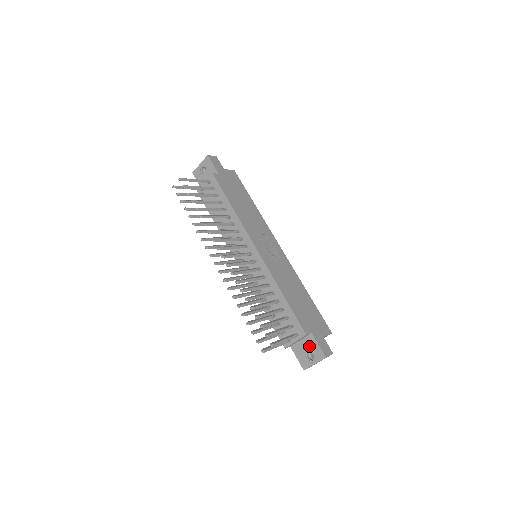
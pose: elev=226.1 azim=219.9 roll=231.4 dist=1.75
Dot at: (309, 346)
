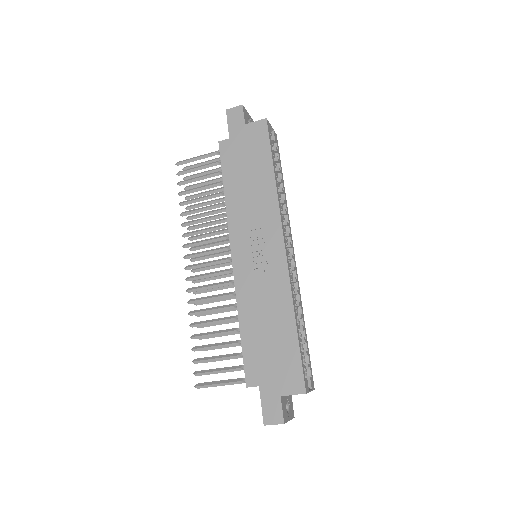
Dot at: occluded
